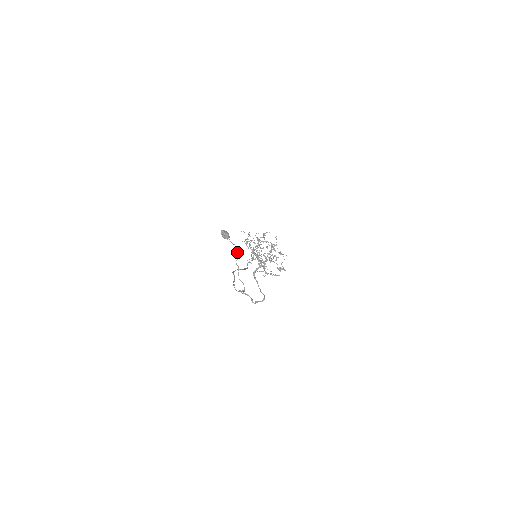
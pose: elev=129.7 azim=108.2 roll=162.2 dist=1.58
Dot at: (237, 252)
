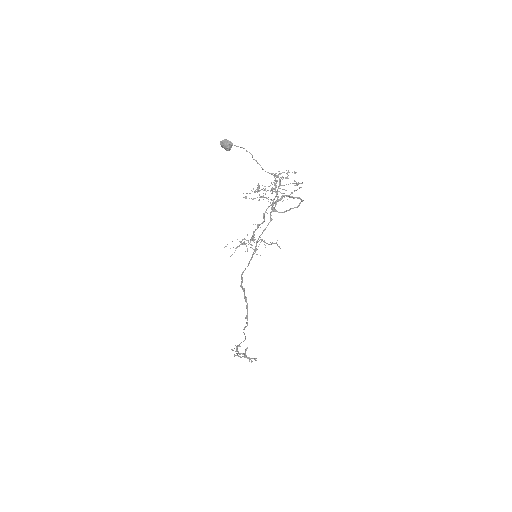
Dot at: occluded
